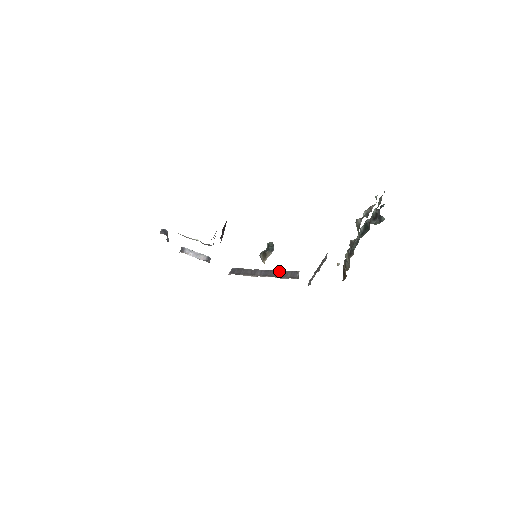
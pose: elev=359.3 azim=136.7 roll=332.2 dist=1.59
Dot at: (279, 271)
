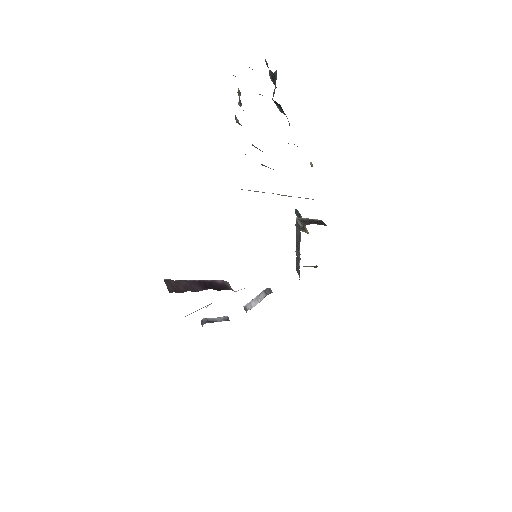
Dot at: occluded
